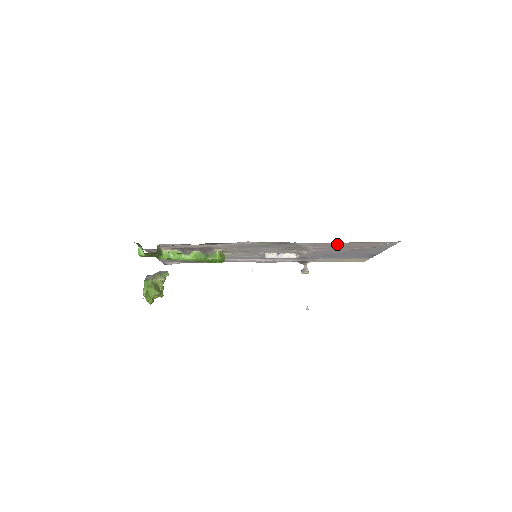
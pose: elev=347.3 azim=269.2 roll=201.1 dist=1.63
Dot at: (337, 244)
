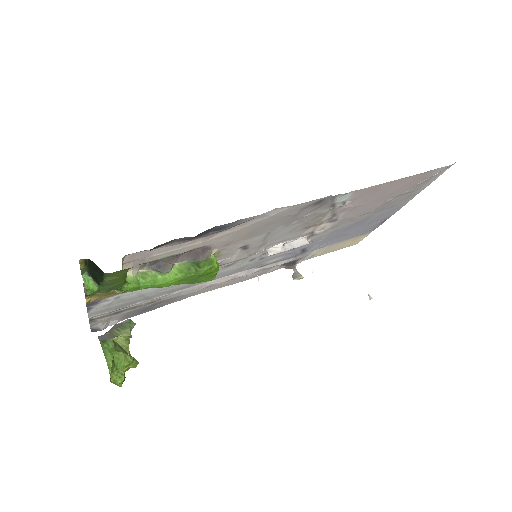
Dot at: (383, 189)
